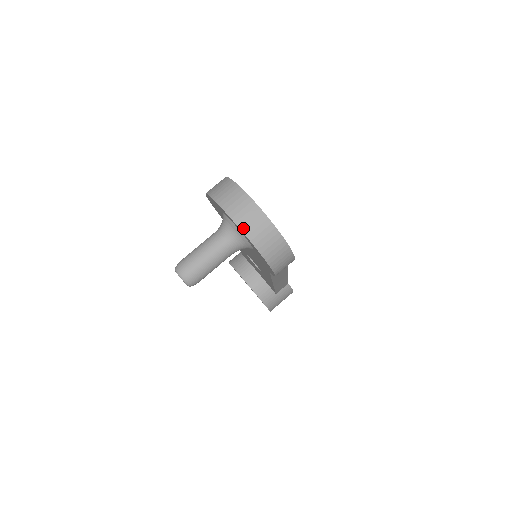
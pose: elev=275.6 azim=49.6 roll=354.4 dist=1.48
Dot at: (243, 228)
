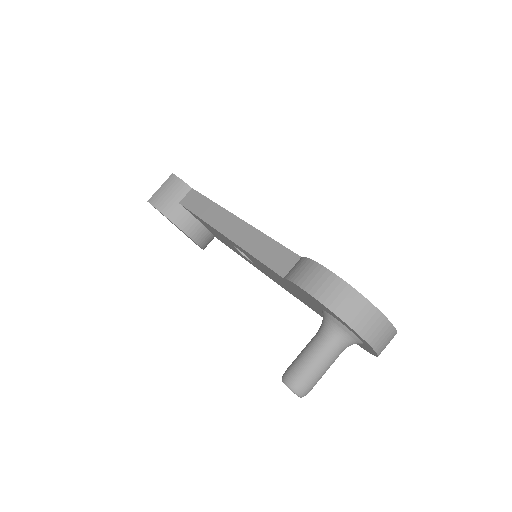
Dot at: (379, 351)
